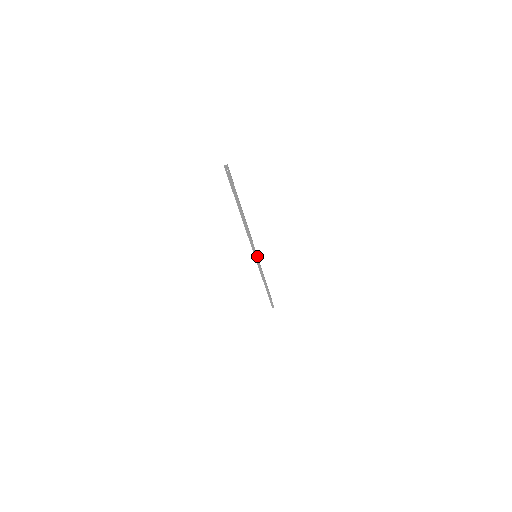
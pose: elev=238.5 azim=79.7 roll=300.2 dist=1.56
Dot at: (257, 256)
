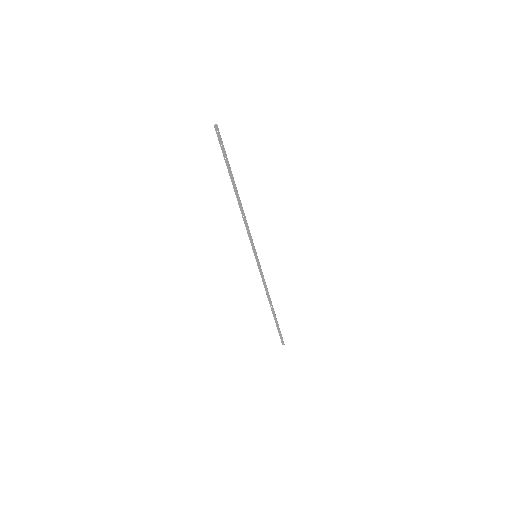
Dot at: (257, 256)
